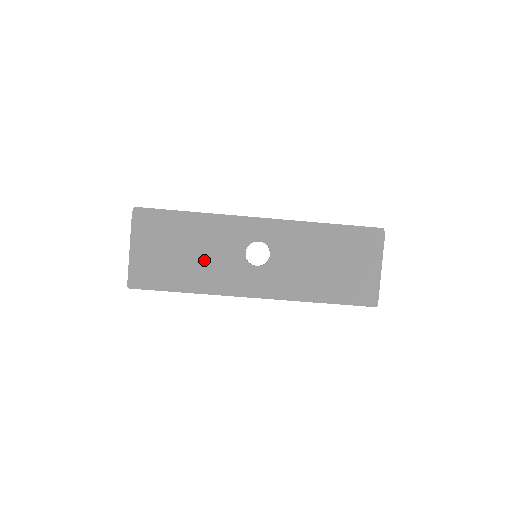
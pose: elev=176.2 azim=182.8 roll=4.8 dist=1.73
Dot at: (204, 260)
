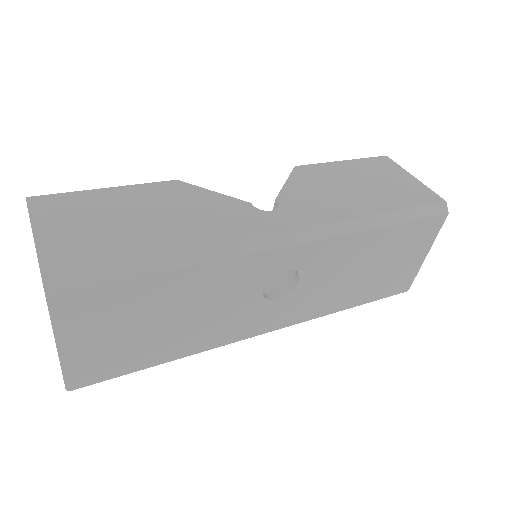
Dot at: (197, 318)
